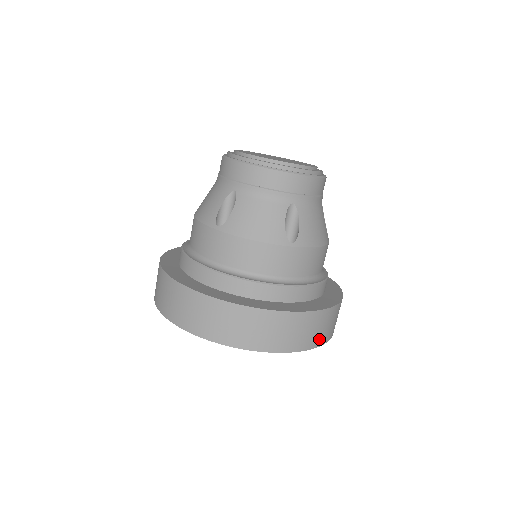
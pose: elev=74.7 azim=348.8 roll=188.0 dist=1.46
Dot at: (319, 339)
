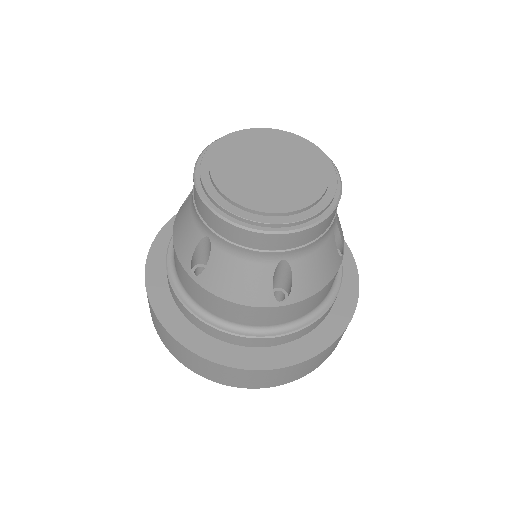
Dot at: (318, 364)
